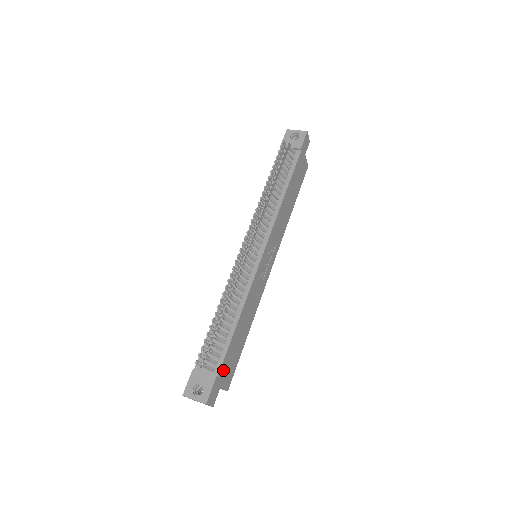
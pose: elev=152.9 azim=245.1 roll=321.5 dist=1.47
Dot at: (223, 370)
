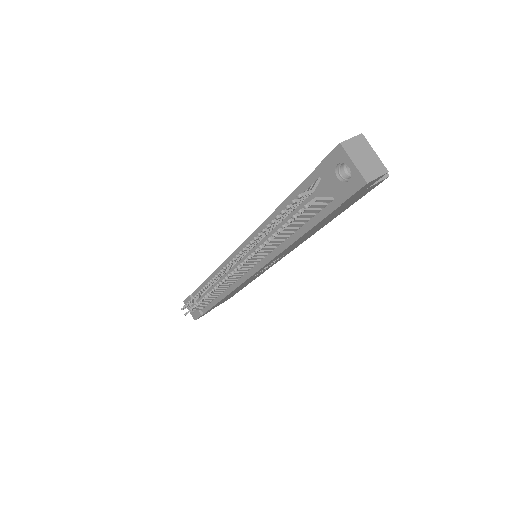
Dot at: (212, 308)
